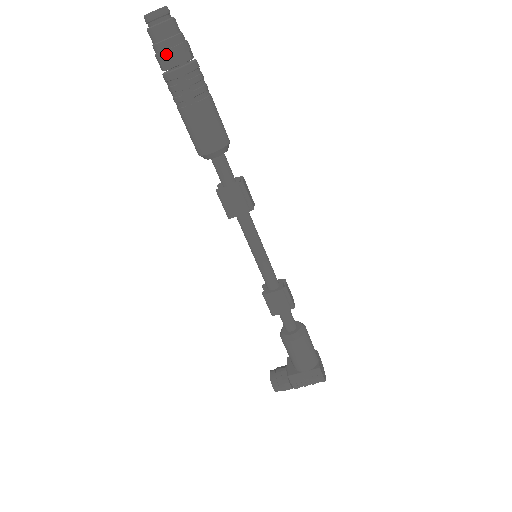
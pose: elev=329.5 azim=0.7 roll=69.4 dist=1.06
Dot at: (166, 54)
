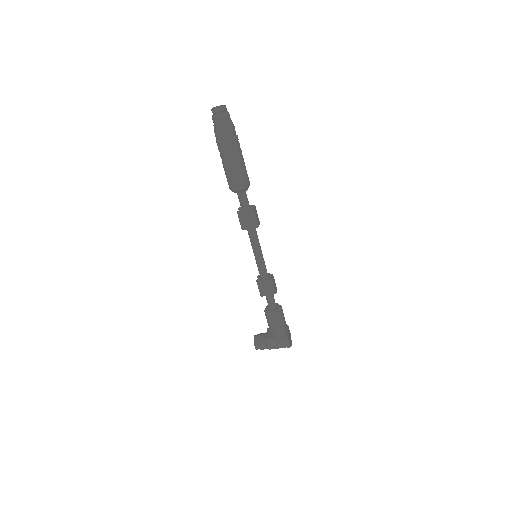
Dot at: (220, 132)
